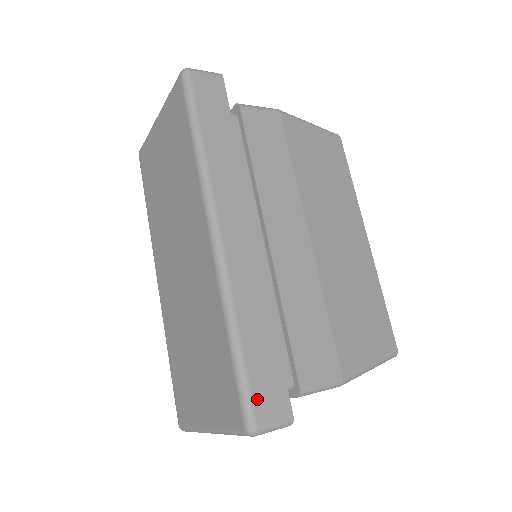
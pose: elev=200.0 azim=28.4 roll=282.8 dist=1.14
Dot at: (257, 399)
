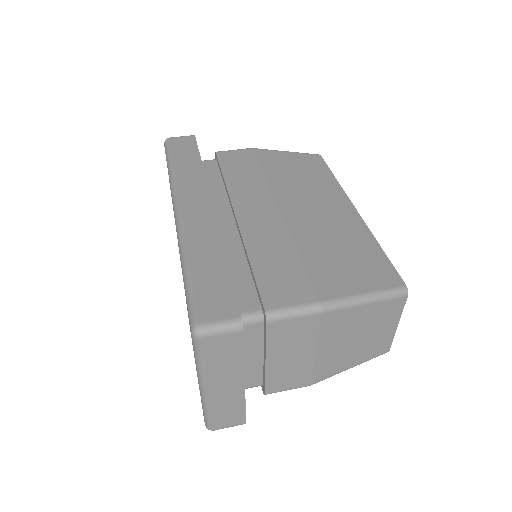
Dot at: (202, 305)
